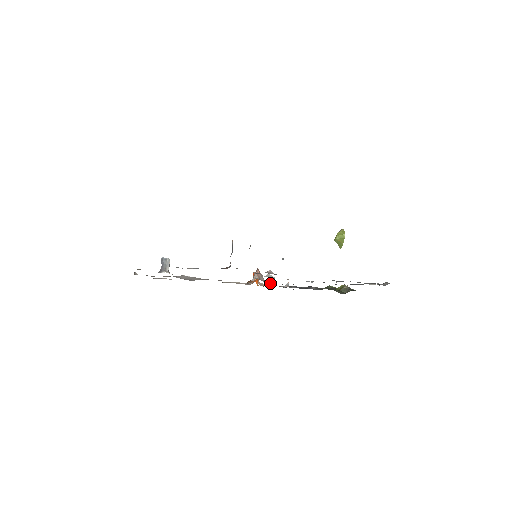
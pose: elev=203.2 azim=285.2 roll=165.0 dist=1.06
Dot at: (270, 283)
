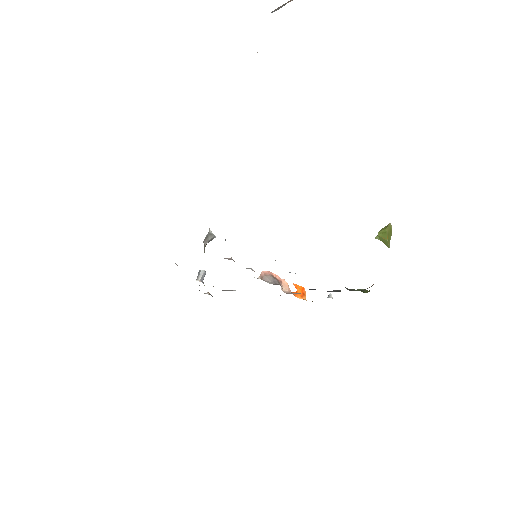
Dot at: (276, 284)
